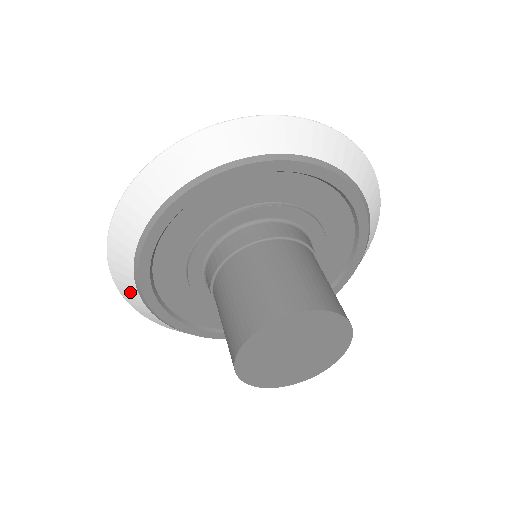
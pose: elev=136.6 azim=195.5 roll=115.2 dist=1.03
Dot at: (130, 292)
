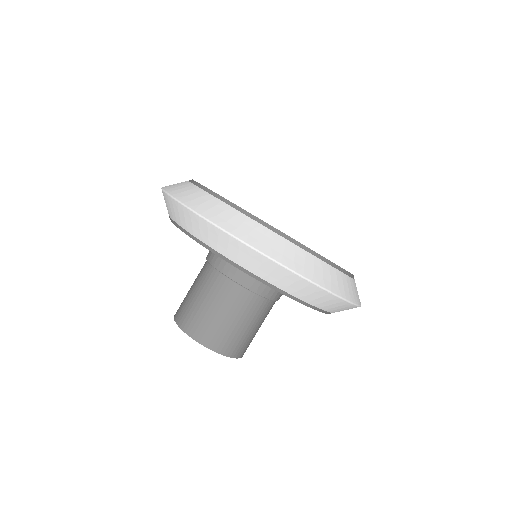
Dot at: occluded
